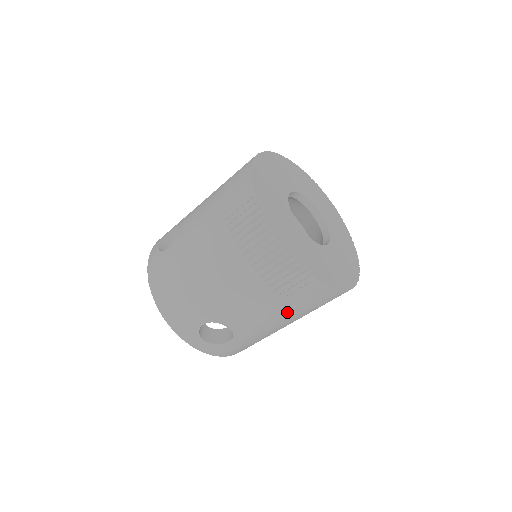
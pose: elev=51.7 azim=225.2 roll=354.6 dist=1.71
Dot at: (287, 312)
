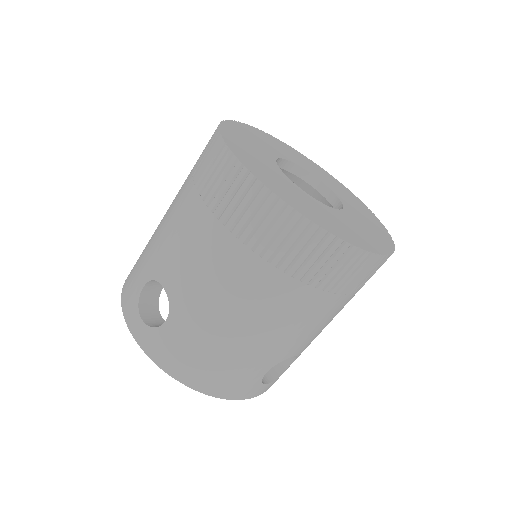
Dot at: occluded
